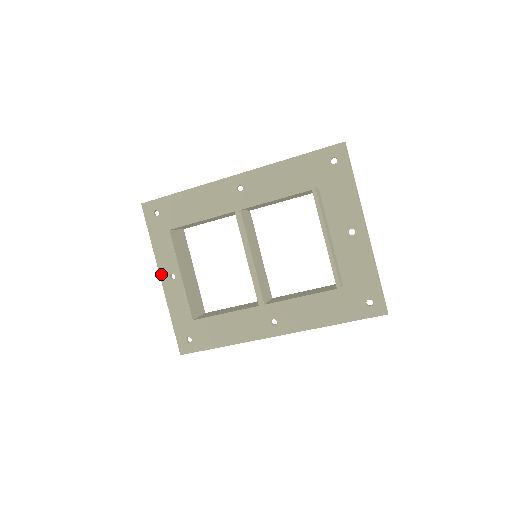
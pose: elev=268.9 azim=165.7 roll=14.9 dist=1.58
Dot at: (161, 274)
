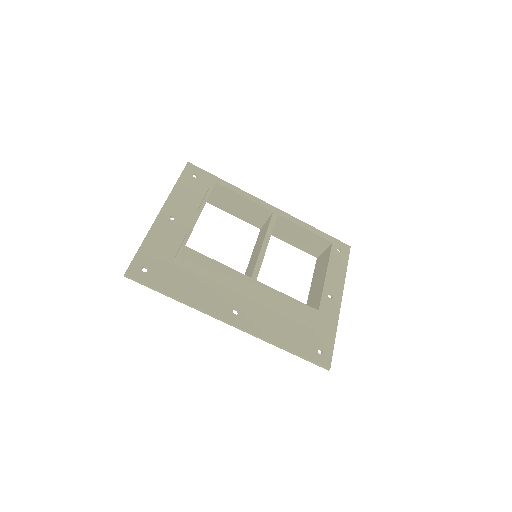
Dot at: (164, 209)
